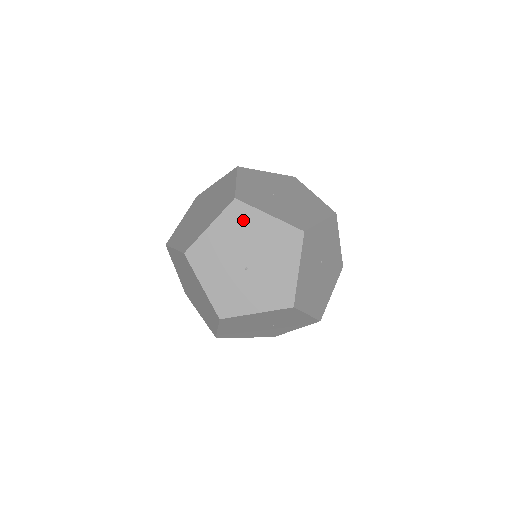
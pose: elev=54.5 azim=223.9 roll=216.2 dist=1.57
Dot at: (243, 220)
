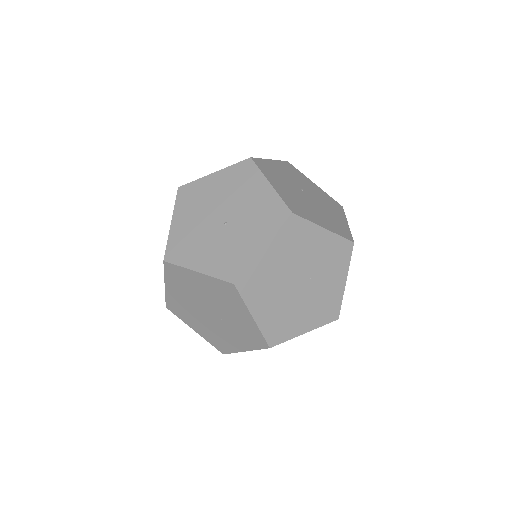
Dot at: (195, 194)
